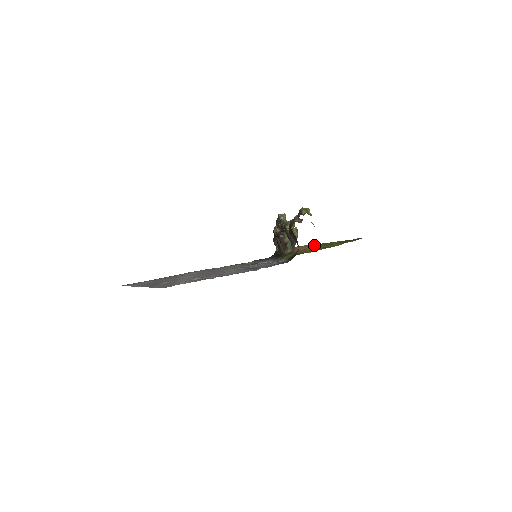
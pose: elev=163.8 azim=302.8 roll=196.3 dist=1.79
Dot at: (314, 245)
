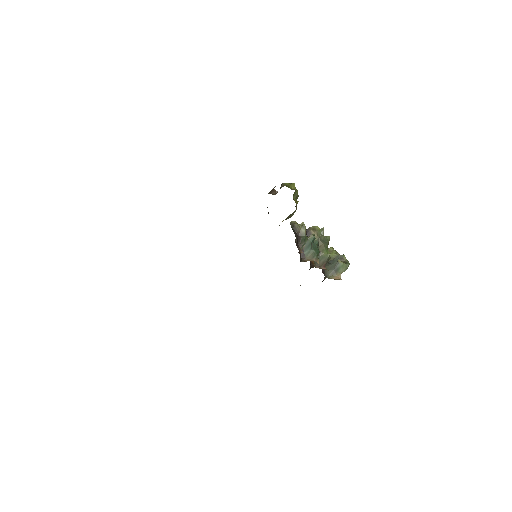
Dot at: occluded
